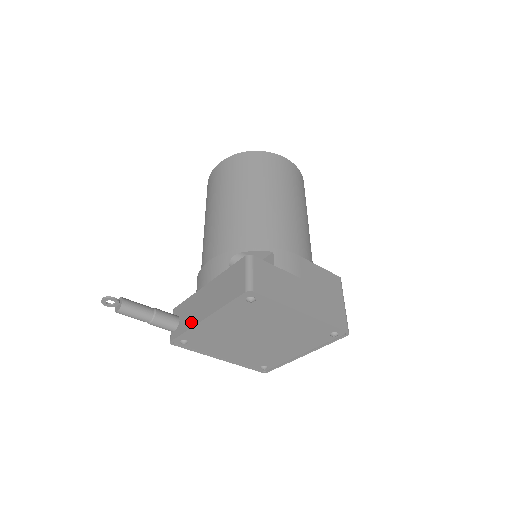
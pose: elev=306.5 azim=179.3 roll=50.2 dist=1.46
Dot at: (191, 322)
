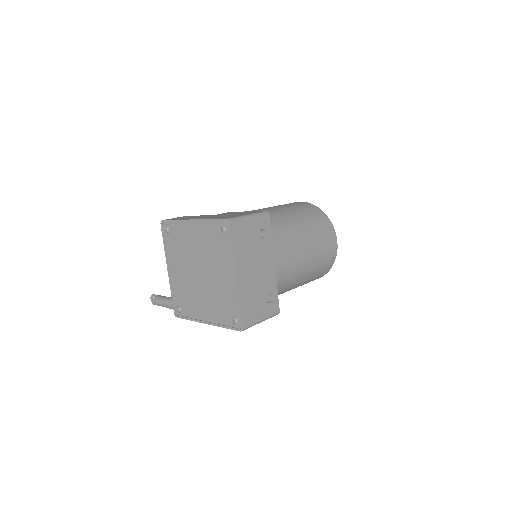
Dot at: occluded
